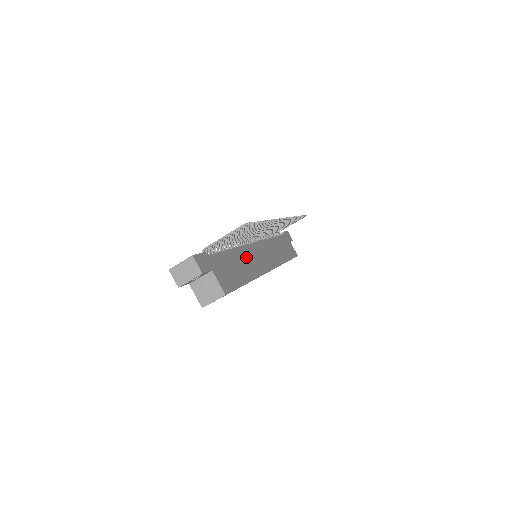
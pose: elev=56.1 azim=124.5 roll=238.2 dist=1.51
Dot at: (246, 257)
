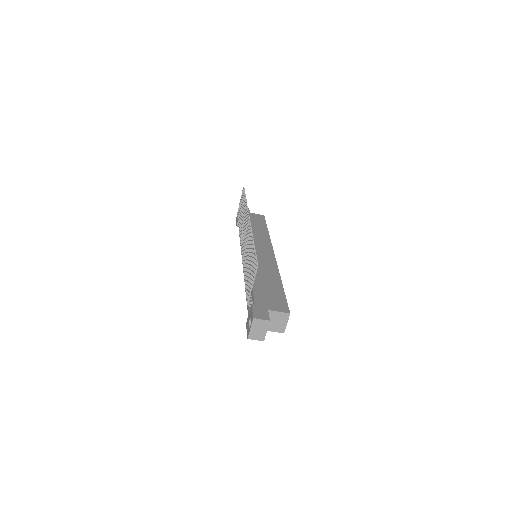
Dot at: (260, 269)
